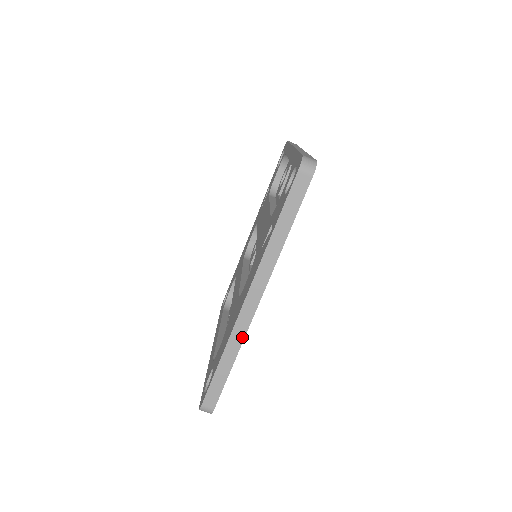
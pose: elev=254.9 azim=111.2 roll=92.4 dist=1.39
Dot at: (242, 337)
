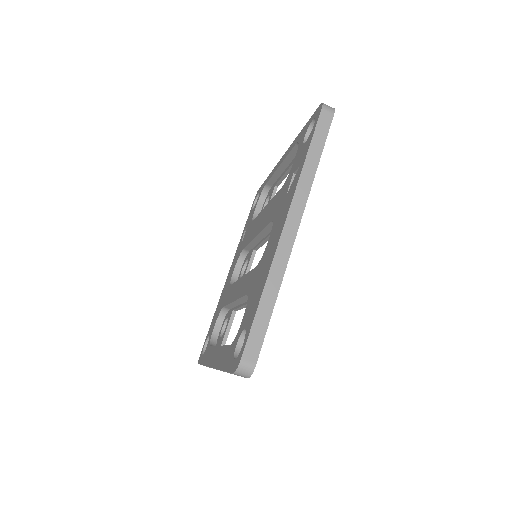
Dot at: (284, 267)
